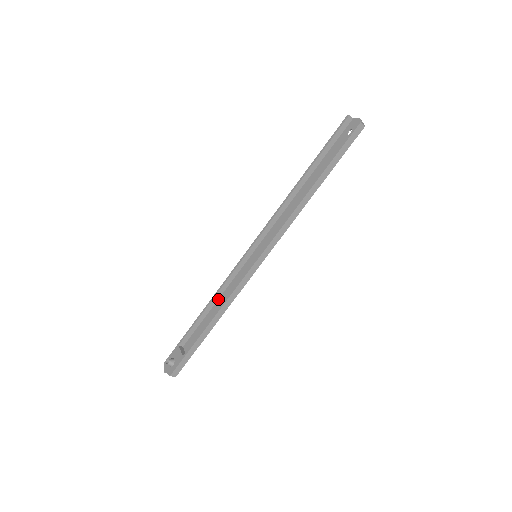
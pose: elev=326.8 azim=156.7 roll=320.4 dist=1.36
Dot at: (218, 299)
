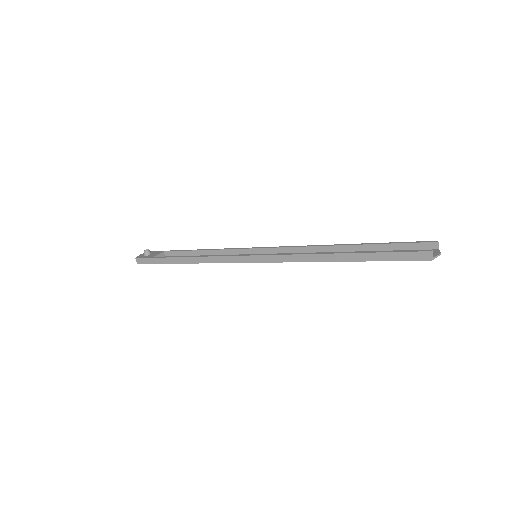
Dot at: occluded
